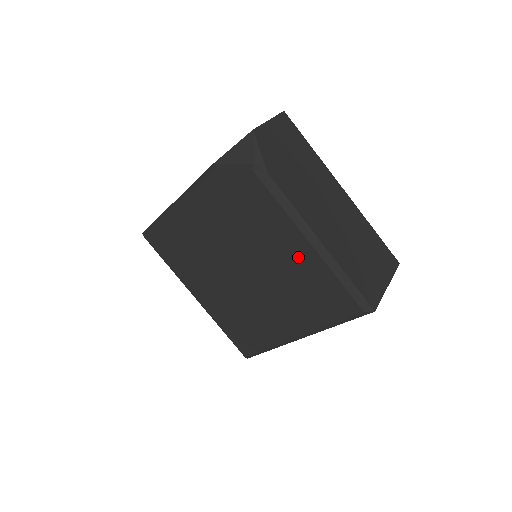
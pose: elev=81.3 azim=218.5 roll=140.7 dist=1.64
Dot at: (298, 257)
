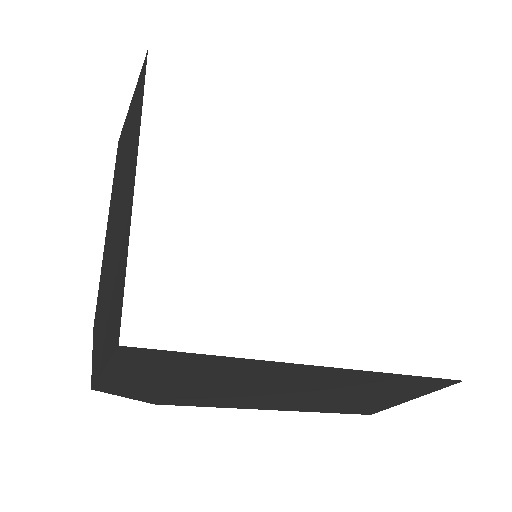
Dot at: occluded
